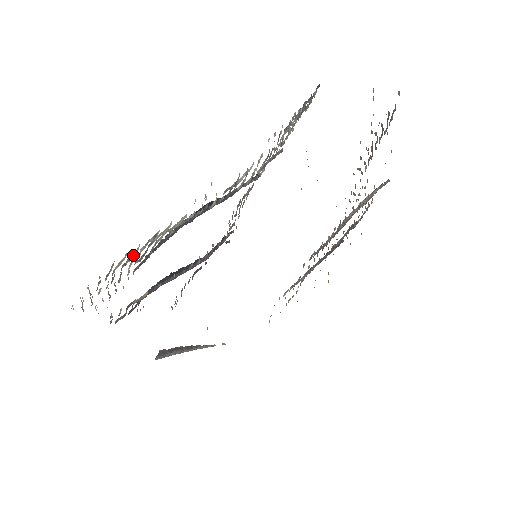
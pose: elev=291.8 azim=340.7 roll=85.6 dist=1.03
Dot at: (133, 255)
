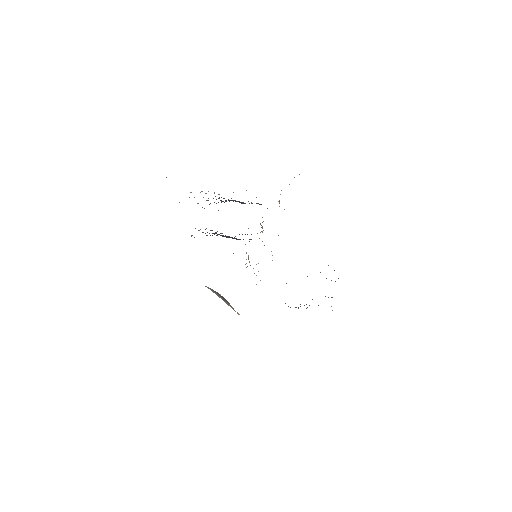
Dot at: occluded
